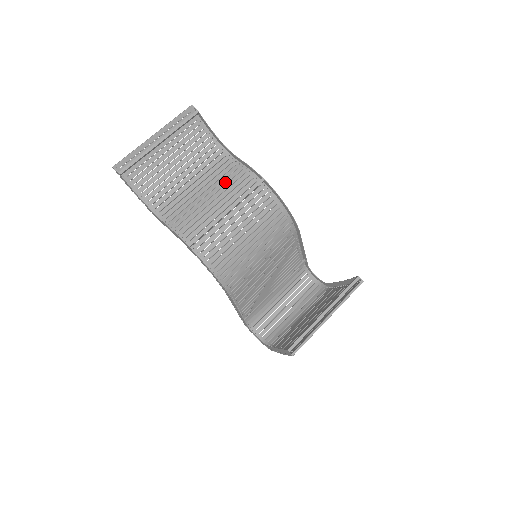
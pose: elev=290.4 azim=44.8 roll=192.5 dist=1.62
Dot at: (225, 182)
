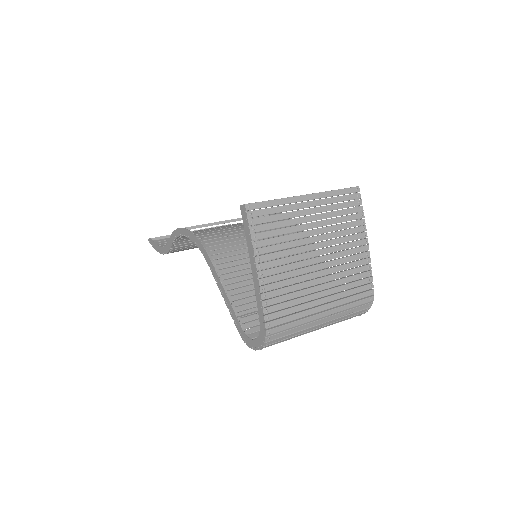
Dot at: occluded
